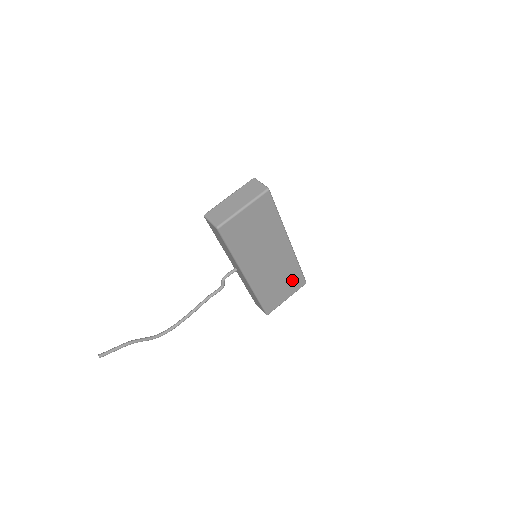
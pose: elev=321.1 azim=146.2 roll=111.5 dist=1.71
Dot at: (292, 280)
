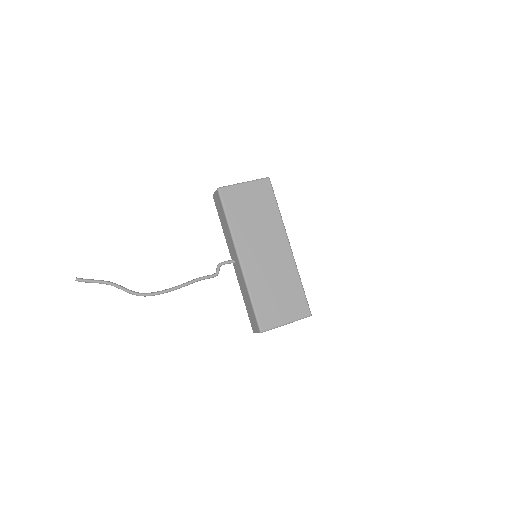
Dot at: (293, 298)
